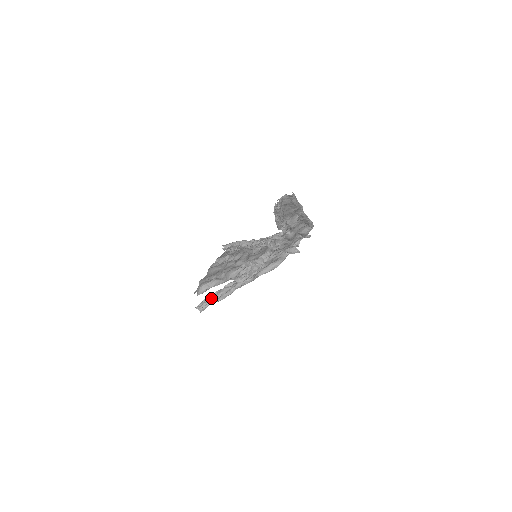
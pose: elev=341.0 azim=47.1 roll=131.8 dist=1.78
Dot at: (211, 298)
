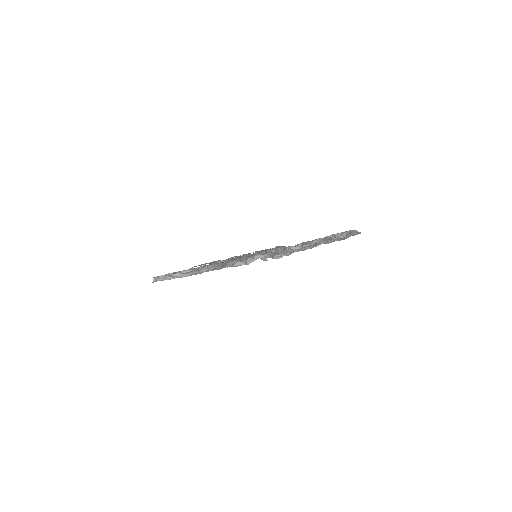
Dot at: (178, 274)
